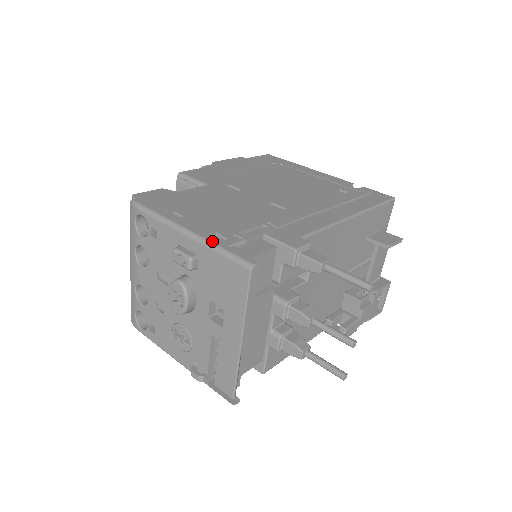
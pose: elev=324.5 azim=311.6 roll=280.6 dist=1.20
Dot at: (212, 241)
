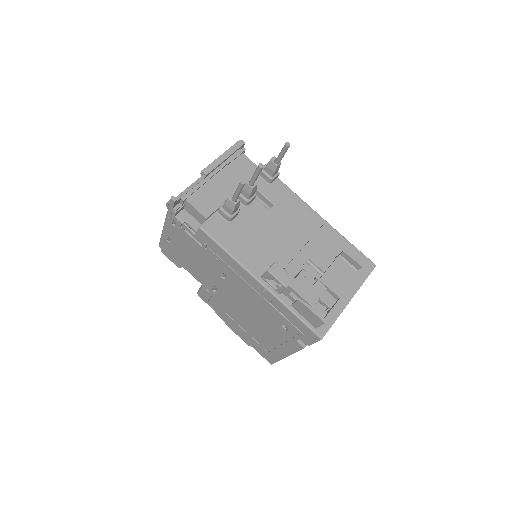
Dot at: occluded
